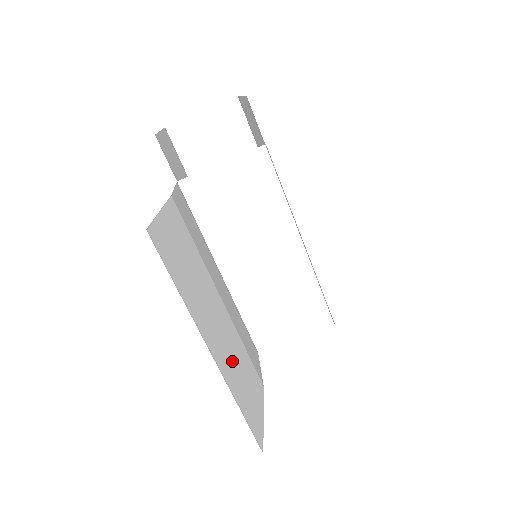
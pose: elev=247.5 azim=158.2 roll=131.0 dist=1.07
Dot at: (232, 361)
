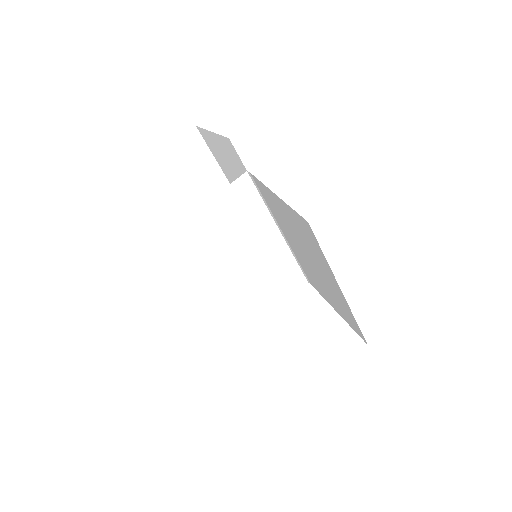
Dot at: occluded
